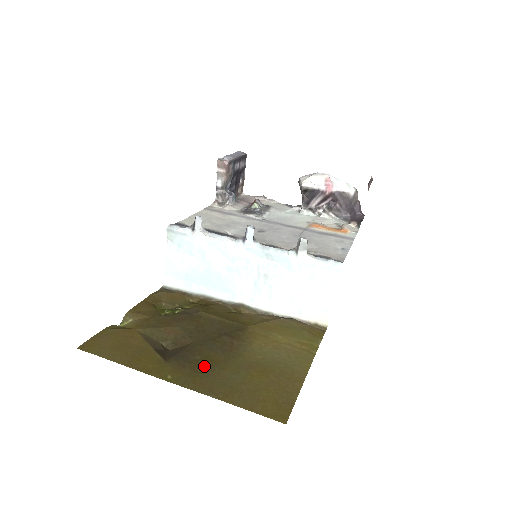
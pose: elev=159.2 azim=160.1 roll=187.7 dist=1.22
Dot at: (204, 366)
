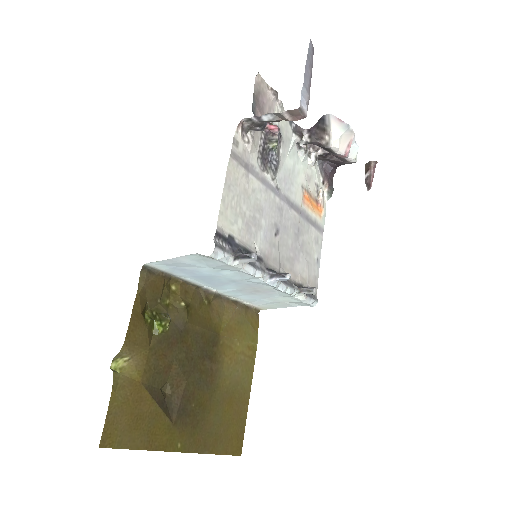
Dot at: (198, 416)
